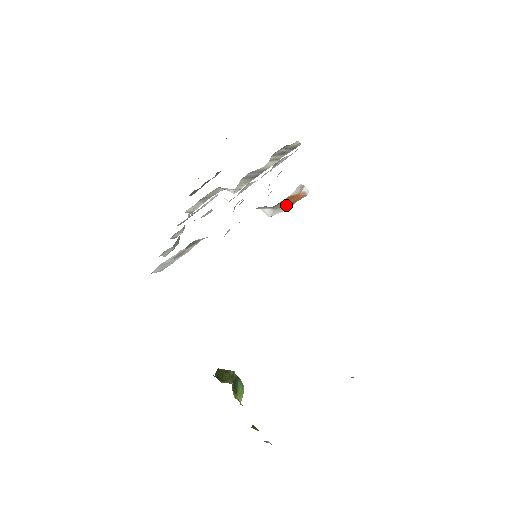
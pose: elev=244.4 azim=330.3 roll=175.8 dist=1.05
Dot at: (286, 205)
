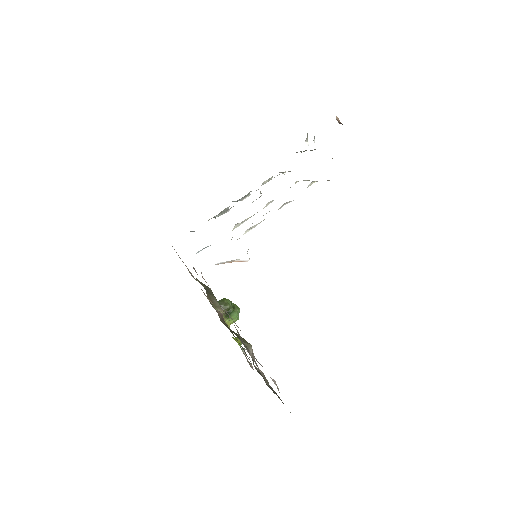
Dot at: occluded
